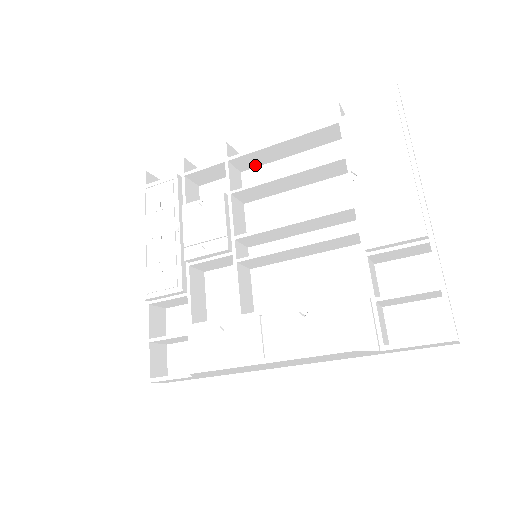
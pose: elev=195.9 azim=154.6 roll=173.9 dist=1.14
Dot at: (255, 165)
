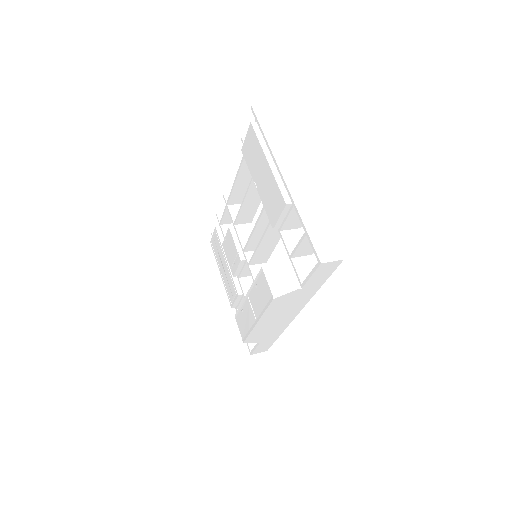
Dot at: occluded
